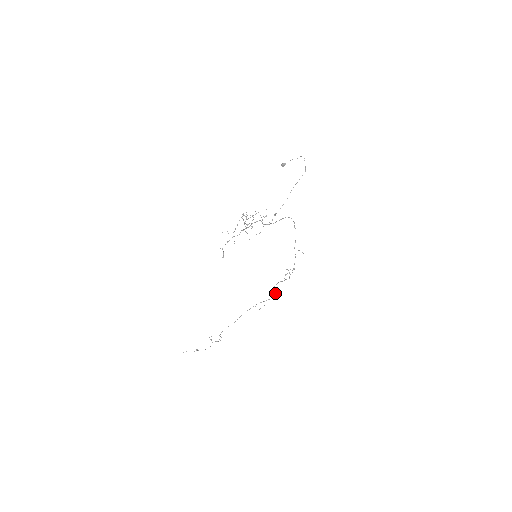
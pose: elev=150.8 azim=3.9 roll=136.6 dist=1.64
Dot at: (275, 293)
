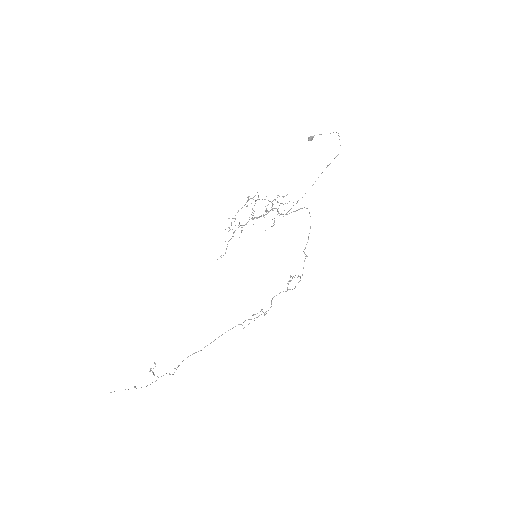
Dot at: (270, 307)
